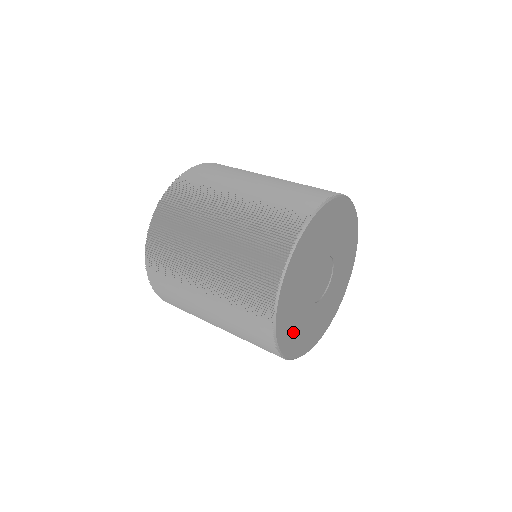
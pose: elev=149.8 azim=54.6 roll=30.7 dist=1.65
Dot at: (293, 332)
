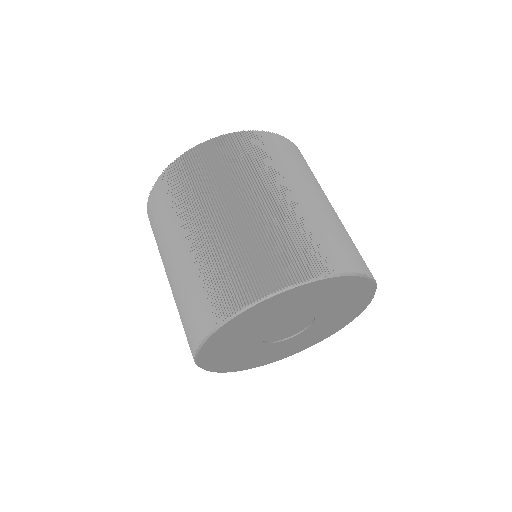
Dot at: (261, 358)
